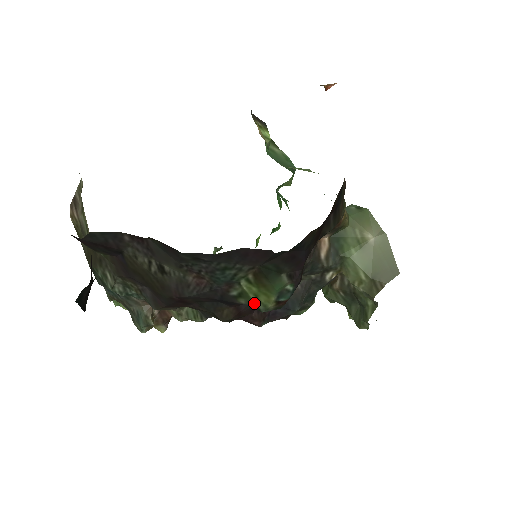
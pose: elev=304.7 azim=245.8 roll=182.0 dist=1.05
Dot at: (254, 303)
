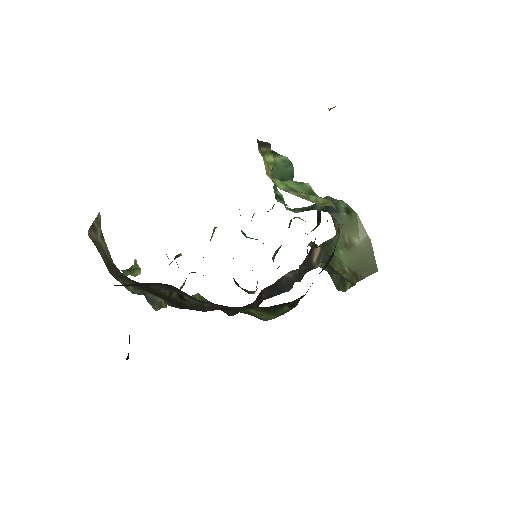
Dot at: (258, 317)
